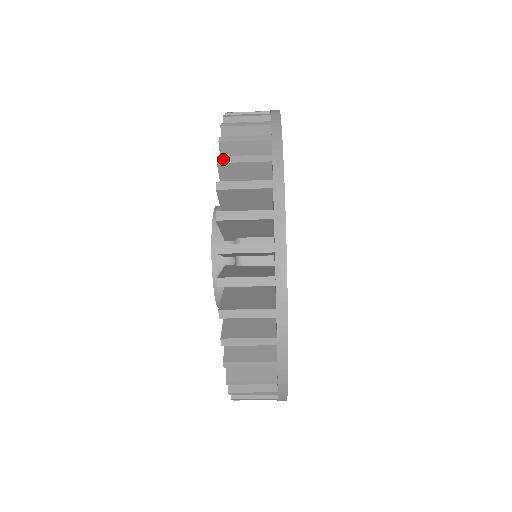
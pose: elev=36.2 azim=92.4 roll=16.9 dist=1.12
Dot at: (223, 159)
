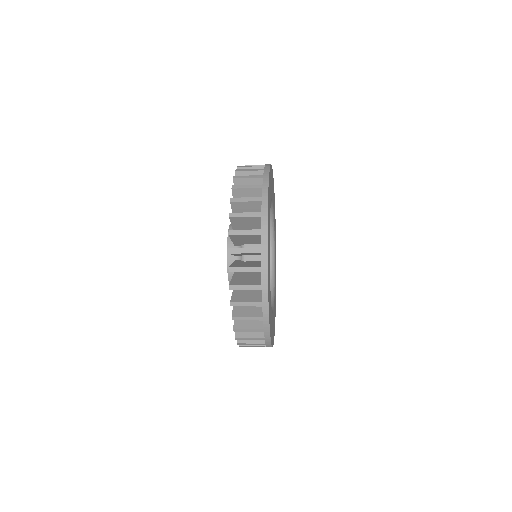
Dot at: (238, 339)
